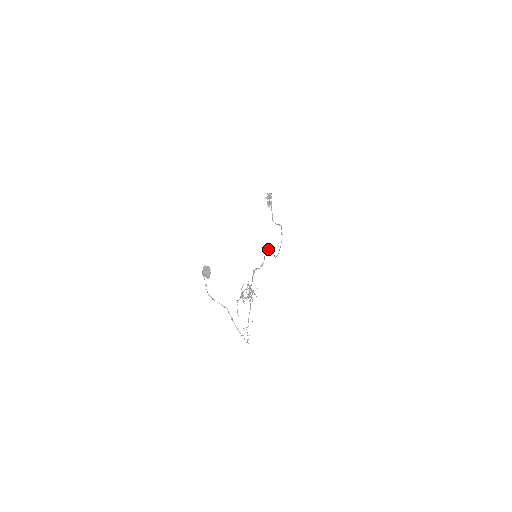
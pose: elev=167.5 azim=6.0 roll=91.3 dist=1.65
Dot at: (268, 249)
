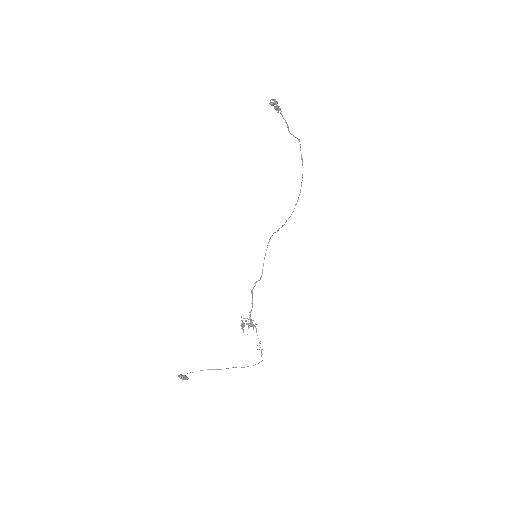
Dot at: (269, 240)
